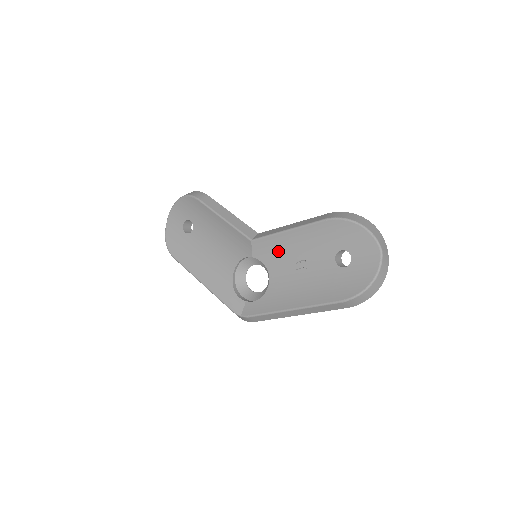
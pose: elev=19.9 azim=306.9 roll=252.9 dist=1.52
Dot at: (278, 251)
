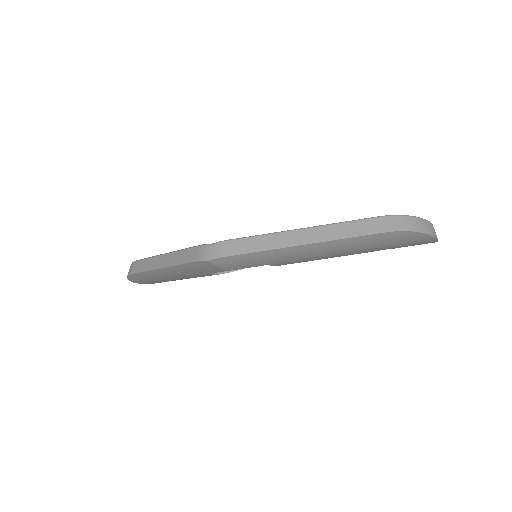
Dot at: occluded
